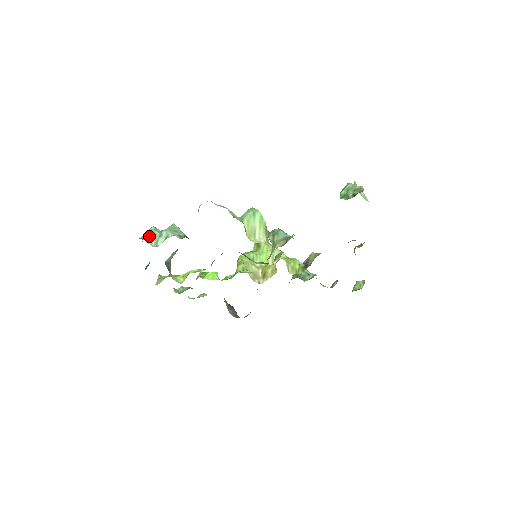
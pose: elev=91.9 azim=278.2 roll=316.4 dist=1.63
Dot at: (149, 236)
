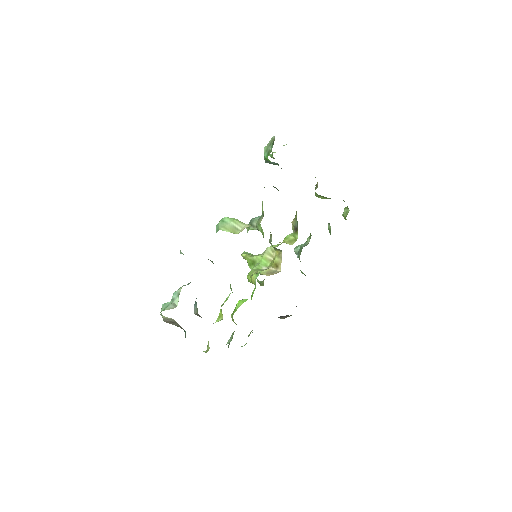
Dot at: (165, 308)
